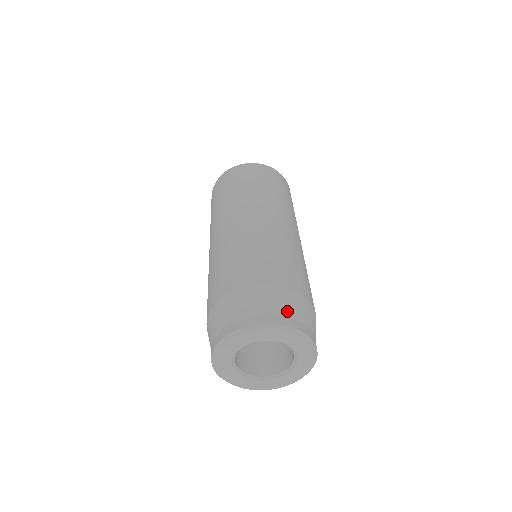
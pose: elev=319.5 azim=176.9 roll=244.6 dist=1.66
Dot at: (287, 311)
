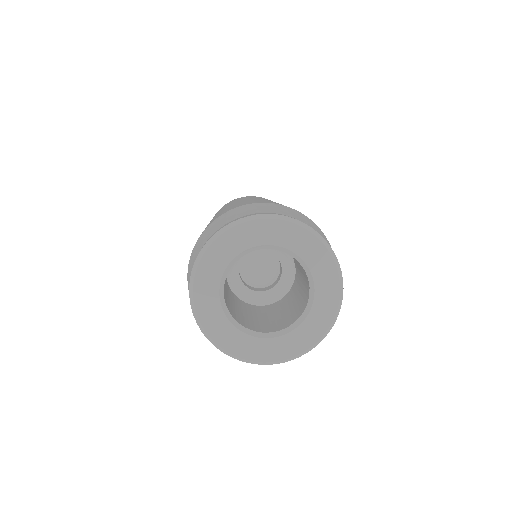
Dot at: (319, 233)
